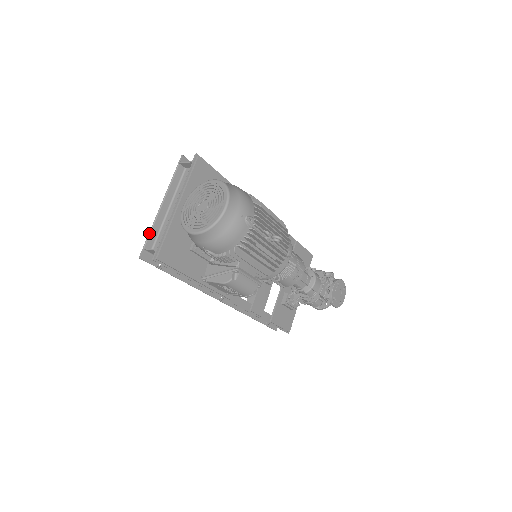
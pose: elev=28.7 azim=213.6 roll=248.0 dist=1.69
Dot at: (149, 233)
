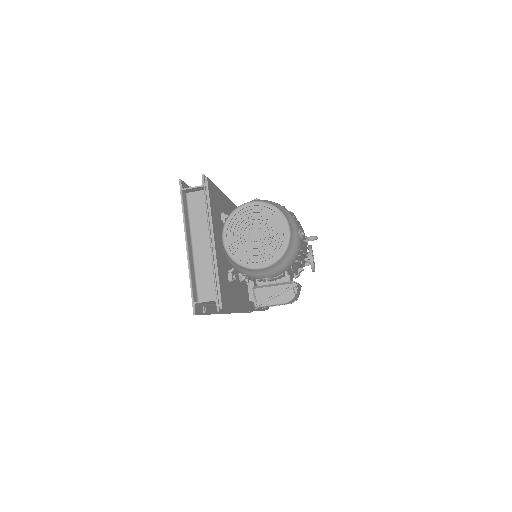
Dot at: (190, 283)
